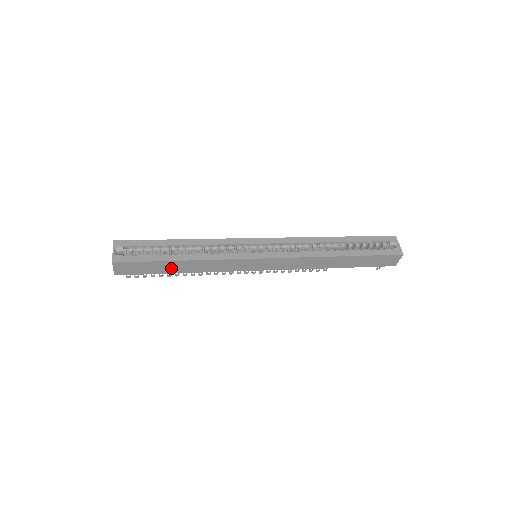
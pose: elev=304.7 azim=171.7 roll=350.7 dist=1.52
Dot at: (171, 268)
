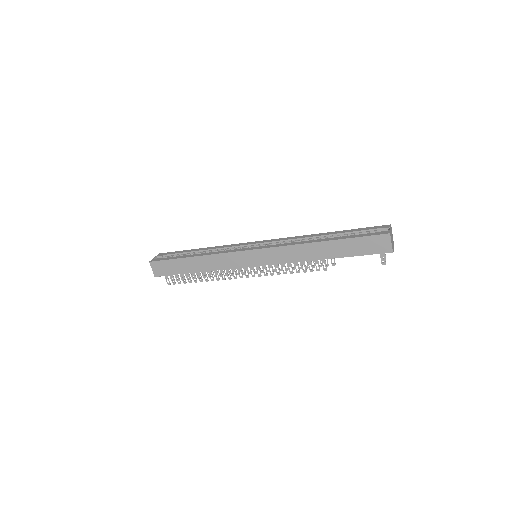
Dot at: (188, 267)
